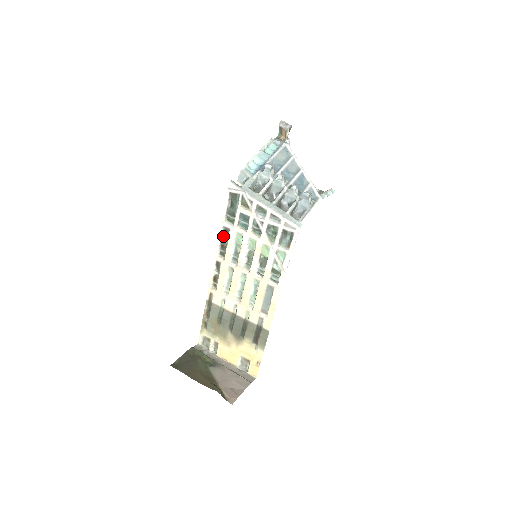
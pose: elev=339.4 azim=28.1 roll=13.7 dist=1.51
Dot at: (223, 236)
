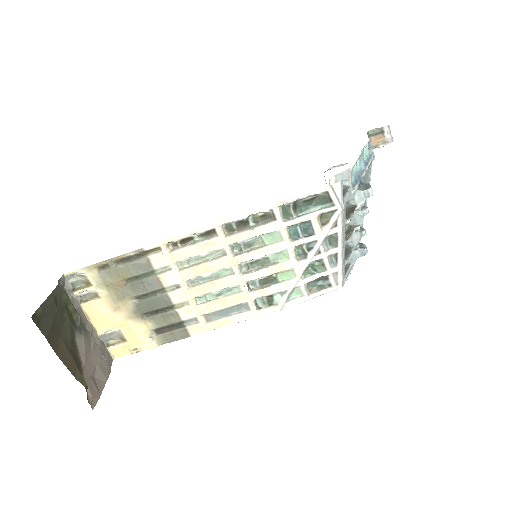
Dot at: (255, 214)
